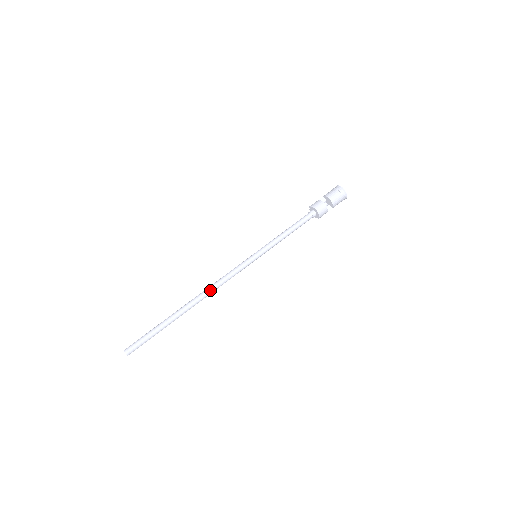
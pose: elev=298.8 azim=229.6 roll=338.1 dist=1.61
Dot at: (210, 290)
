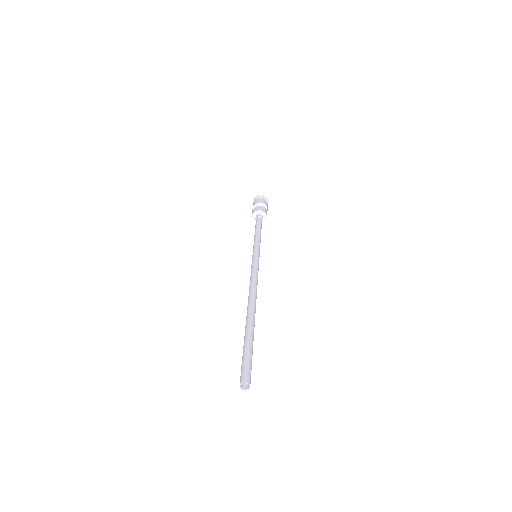
Dot at: (253, 290)
